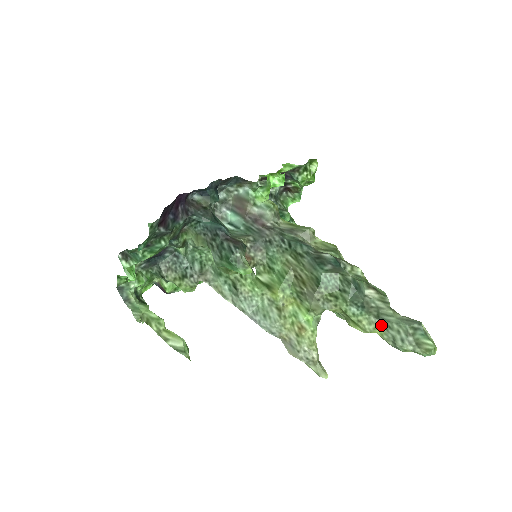
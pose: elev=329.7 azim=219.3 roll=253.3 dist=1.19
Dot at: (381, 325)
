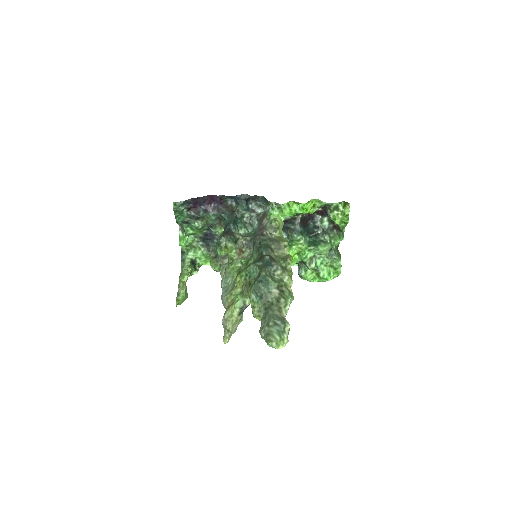
Dot at: (263, 315)
